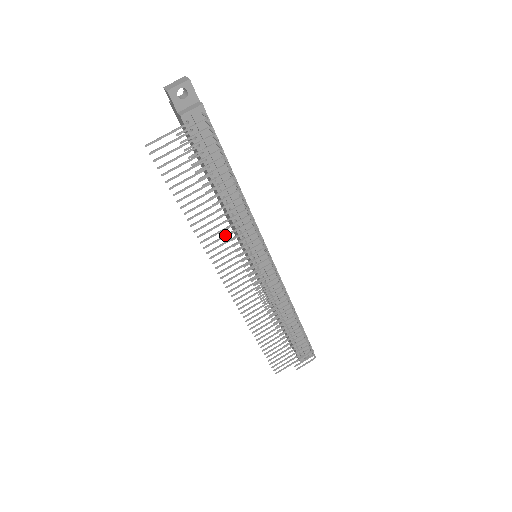
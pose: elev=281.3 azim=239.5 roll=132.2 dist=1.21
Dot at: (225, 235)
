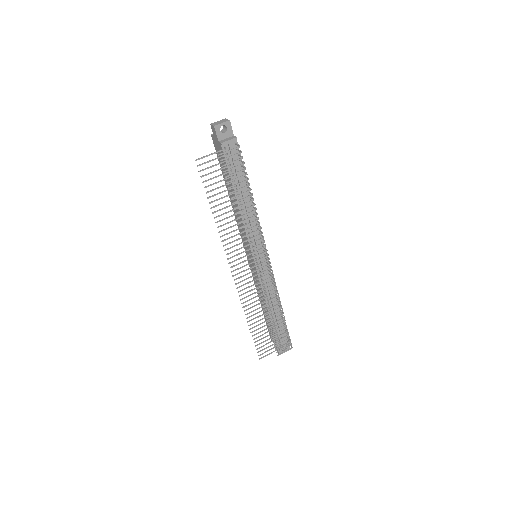
Dot at: (238, 234)
